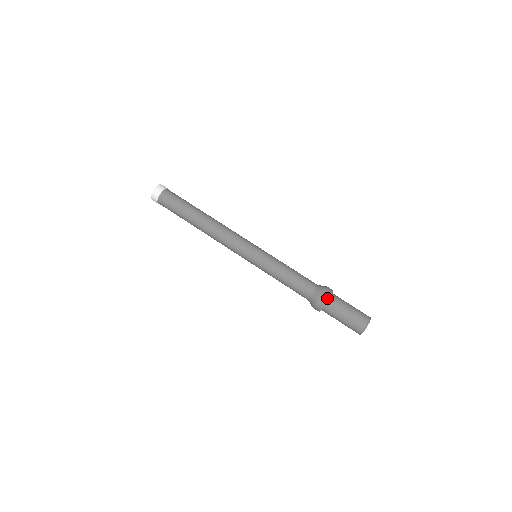
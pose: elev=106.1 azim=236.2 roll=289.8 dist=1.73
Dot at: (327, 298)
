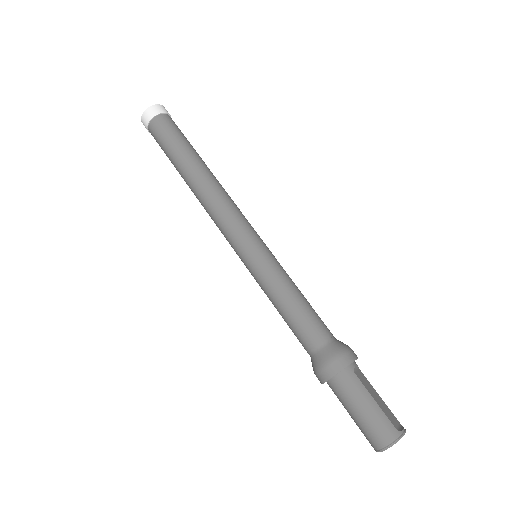
Dot at: (326, 378)
